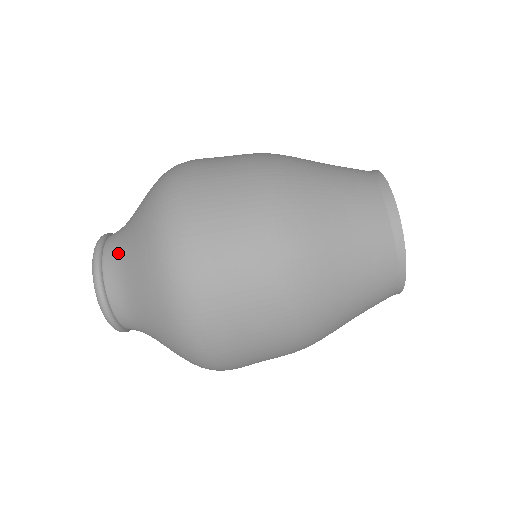
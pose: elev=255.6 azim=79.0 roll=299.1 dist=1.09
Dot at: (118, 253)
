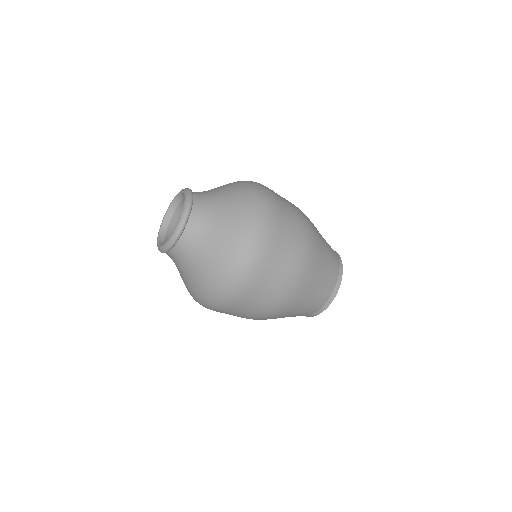
Dot at: (197, 239)
